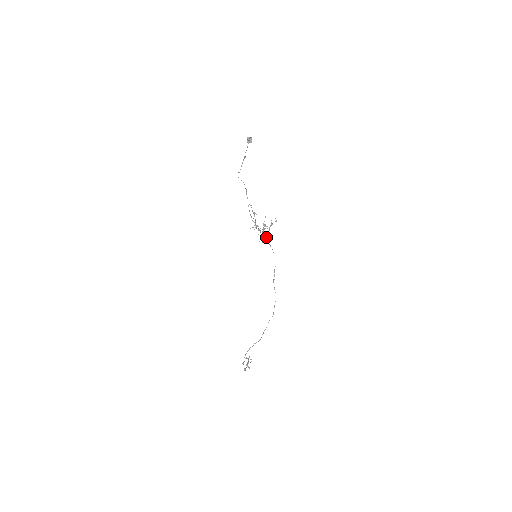
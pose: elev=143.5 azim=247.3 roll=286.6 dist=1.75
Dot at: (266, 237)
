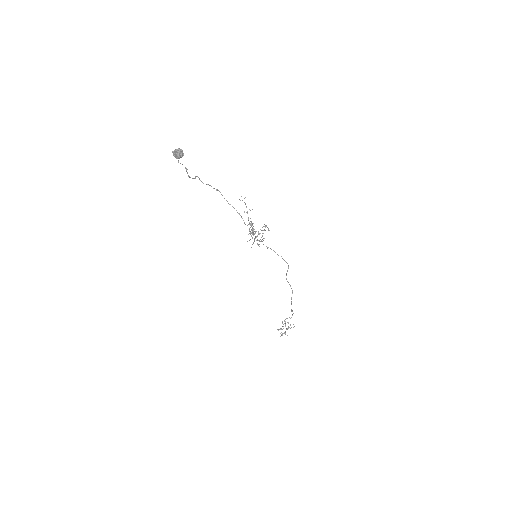
Dot at: (264, 238)
